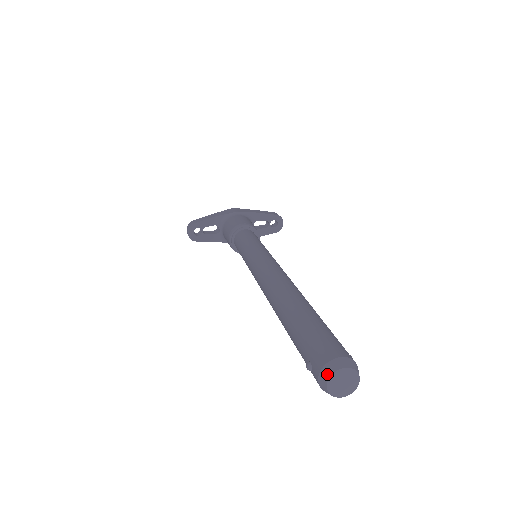
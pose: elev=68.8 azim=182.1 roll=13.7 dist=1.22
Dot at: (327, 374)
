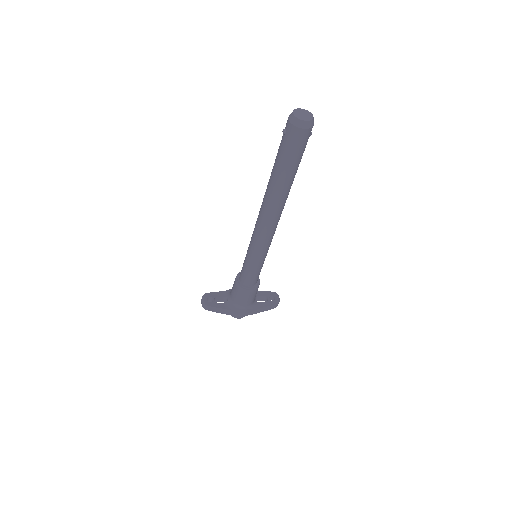
Dot at: (292, 112)
